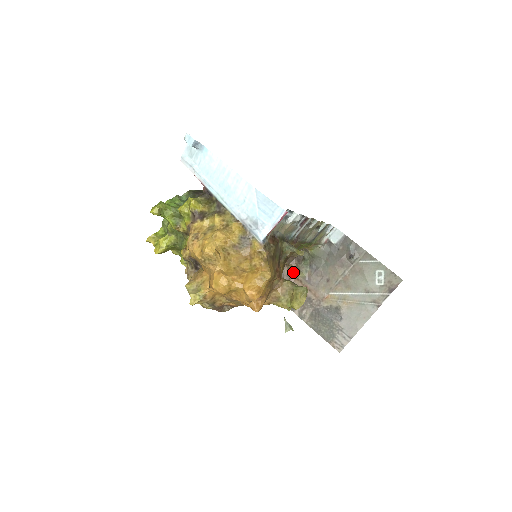
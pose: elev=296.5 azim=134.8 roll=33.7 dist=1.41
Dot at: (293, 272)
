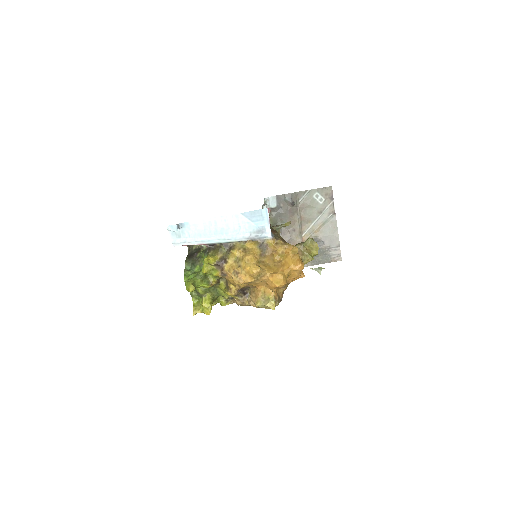
Dot at: occluded
